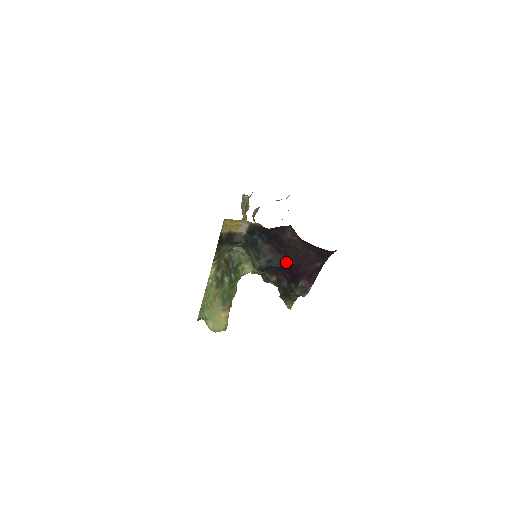
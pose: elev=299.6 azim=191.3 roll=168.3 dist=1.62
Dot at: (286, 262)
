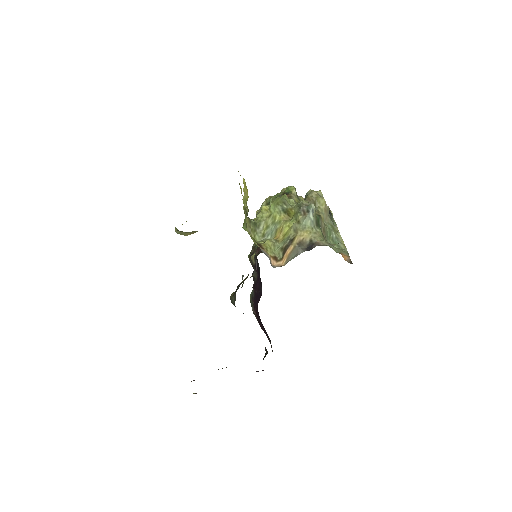
Dot at: occluded
